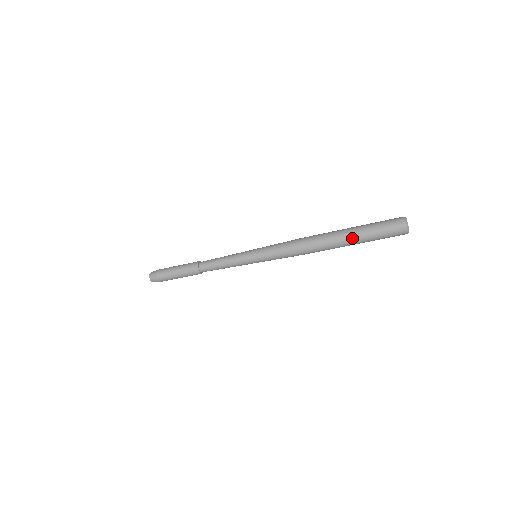
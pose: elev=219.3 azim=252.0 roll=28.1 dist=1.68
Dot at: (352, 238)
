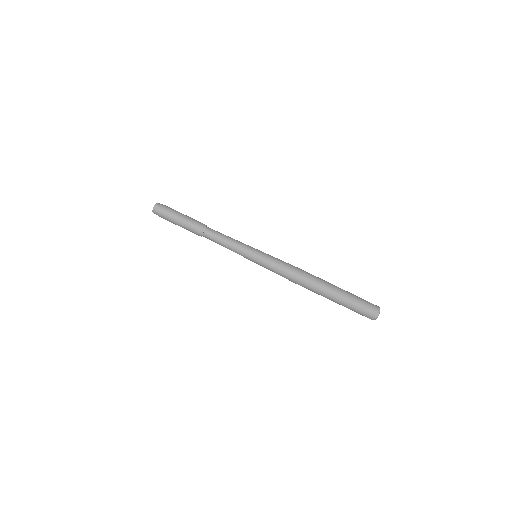
Dot at: (339, 288)
